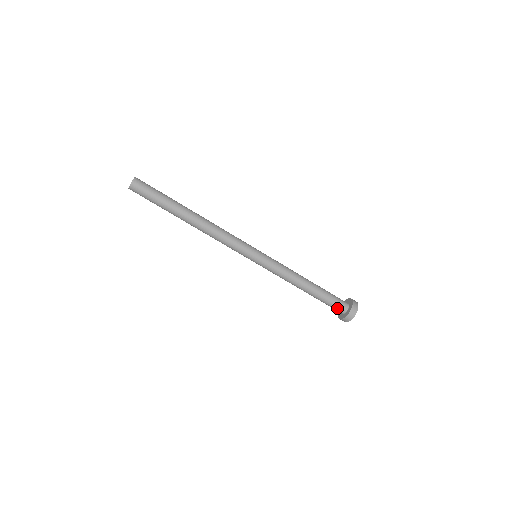
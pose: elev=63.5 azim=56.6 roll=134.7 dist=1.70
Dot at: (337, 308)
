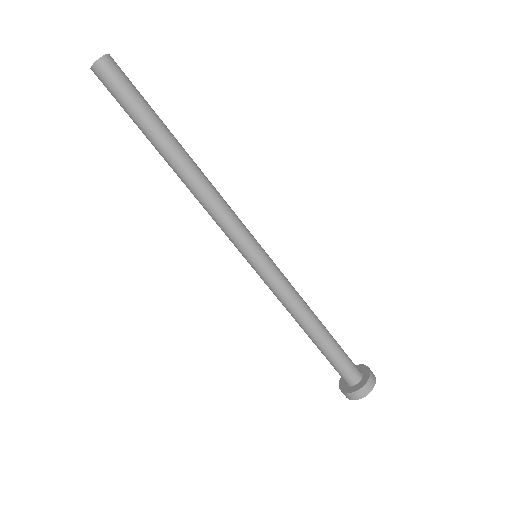
Dot at: (339, 374)
